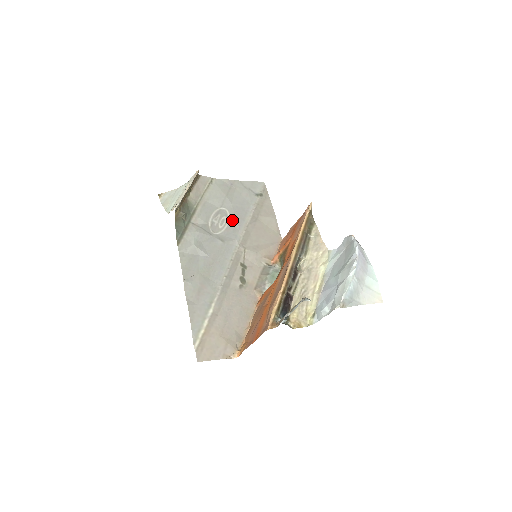
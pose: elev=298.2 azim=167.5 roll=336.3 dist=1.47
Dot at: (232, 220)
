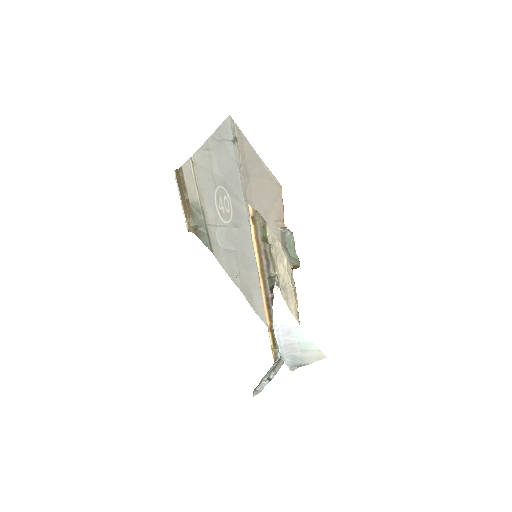
Dot at: (232, 196)
